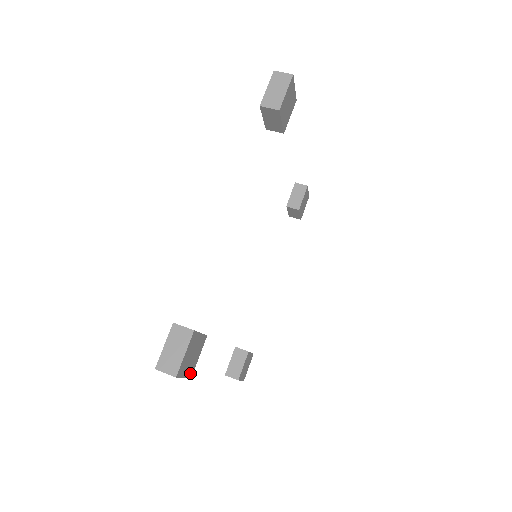
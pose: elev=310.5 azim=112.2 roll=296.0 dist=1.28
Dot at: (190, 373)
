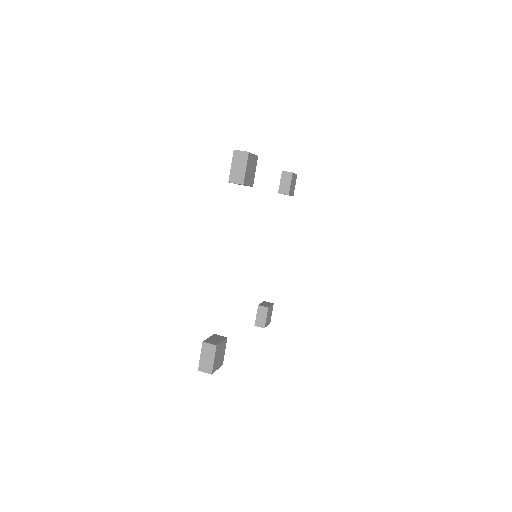
Dot at: (245, 179)
